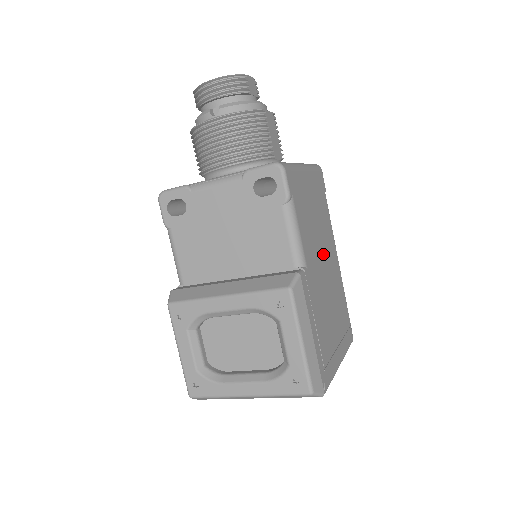
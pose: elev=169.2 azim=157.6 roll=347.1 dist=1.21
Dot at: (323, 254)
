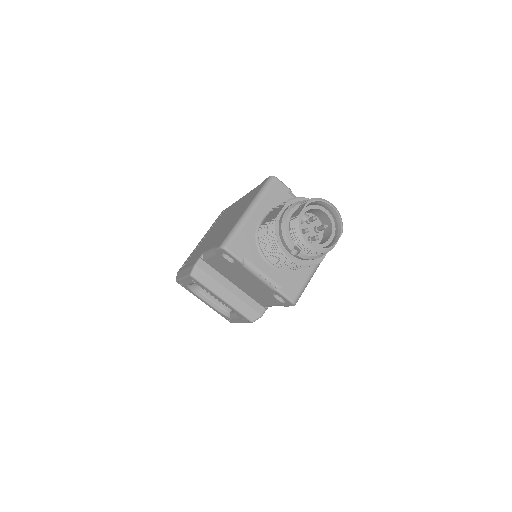
Dot at: occluded
